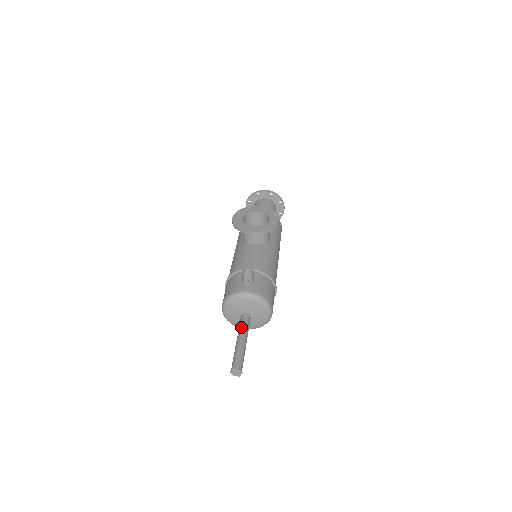
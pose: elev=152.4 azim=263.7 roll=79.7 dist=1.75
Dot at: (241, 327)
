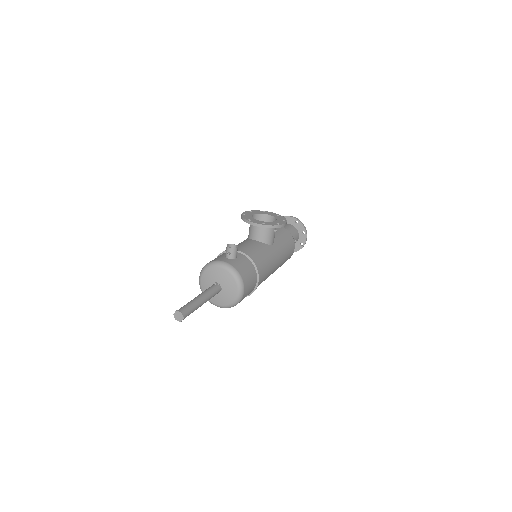
Dot at: (206, 290)
